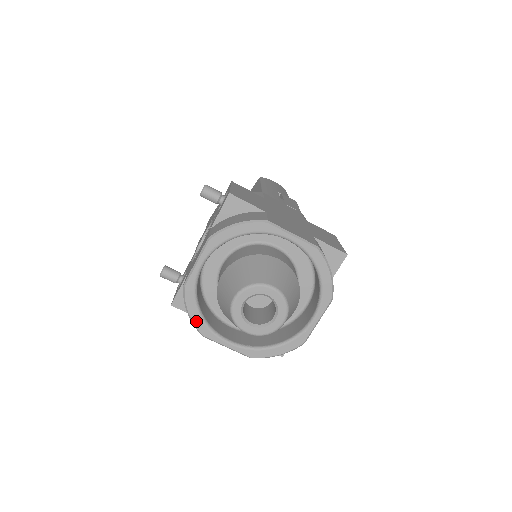
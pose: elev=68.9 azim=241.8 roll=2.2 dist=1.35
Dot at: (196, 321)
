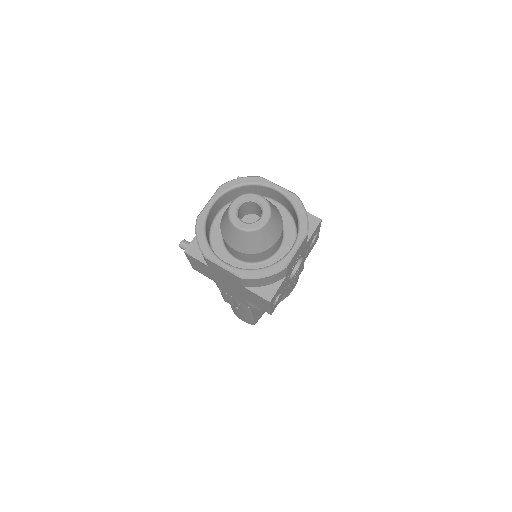
Dot at: (202, 244)
